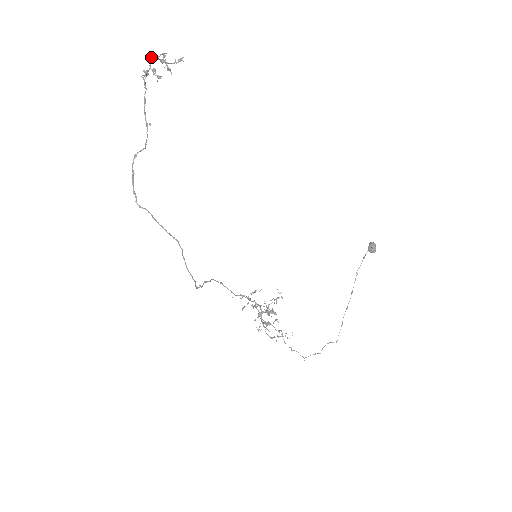
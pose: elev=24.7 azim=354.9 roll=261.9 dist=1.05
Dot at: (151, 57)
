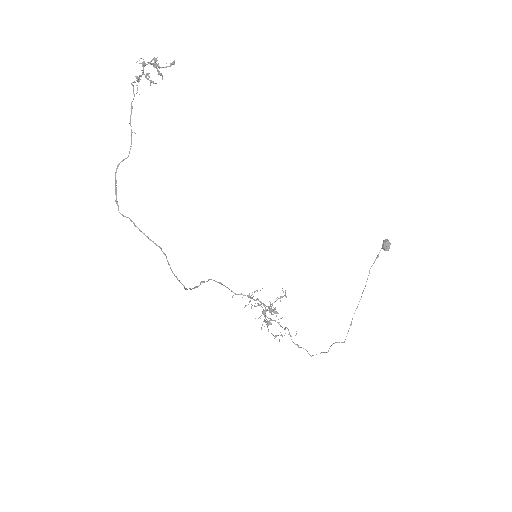
Dot at: (144, 62)
